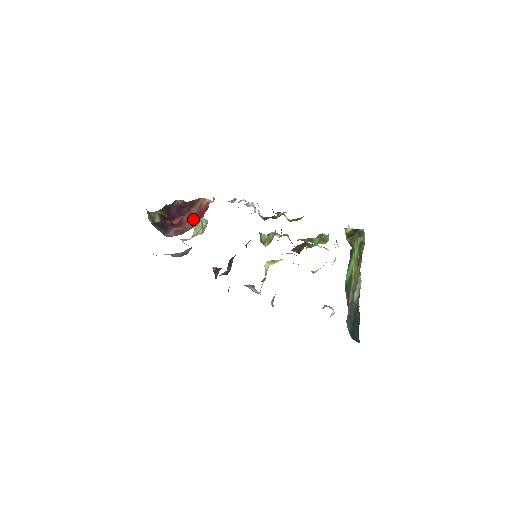
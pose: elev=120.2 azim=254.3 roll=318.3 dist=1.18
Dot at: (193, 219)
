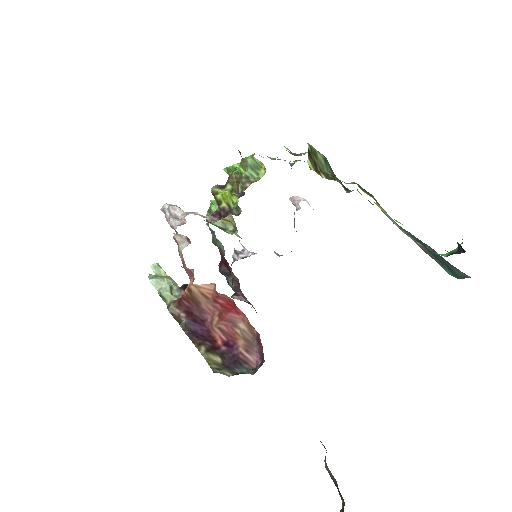
Dot at: (233, 321)
